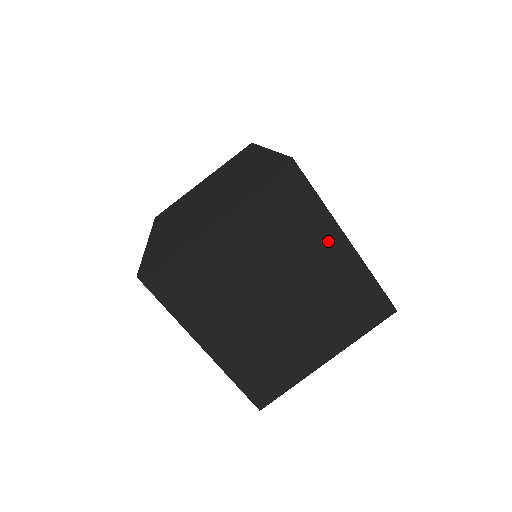
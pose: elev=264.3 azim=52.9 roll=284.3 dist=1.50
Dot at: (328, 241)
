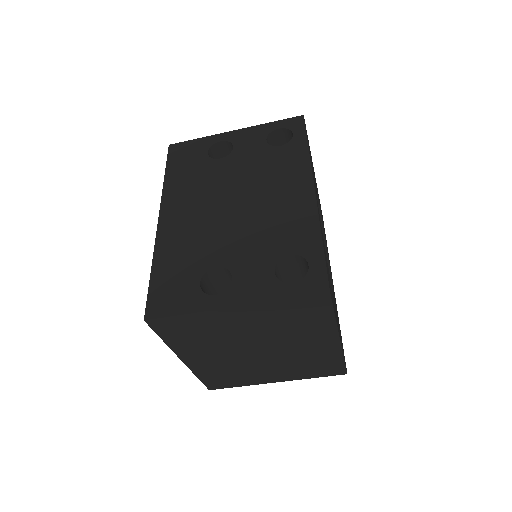
Dot at: (323, 337)
